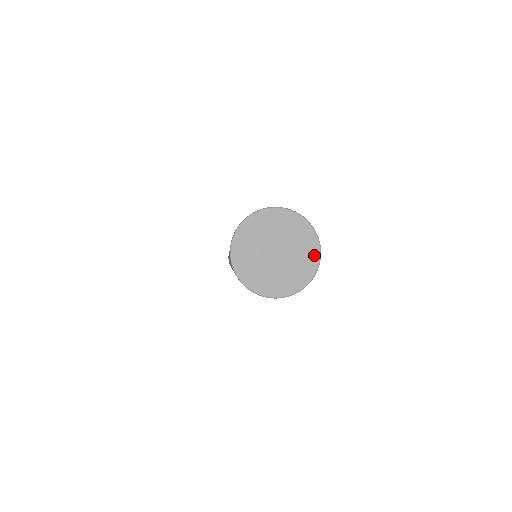
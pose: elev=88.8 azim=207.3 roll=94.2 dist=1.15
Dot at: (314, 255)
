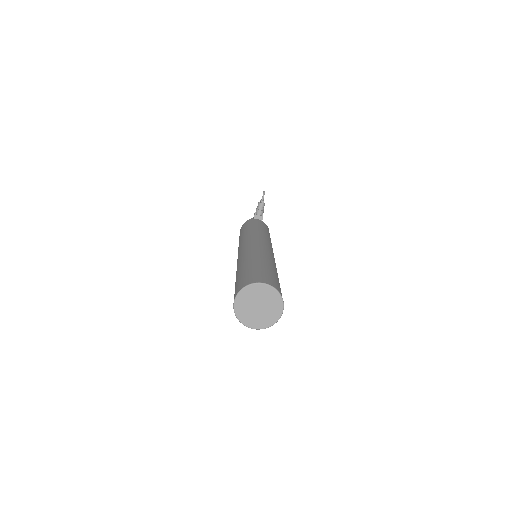
Dot at: (274, 292)
